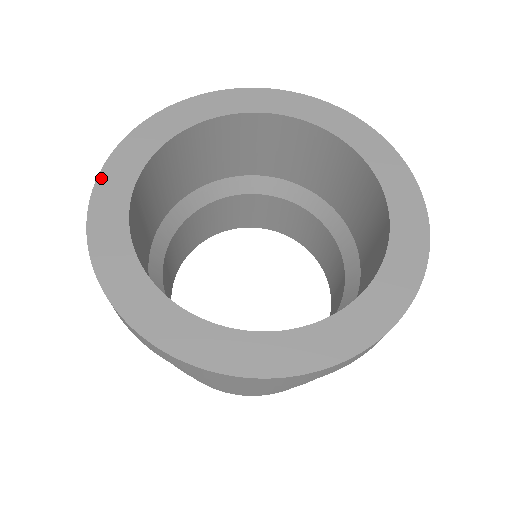
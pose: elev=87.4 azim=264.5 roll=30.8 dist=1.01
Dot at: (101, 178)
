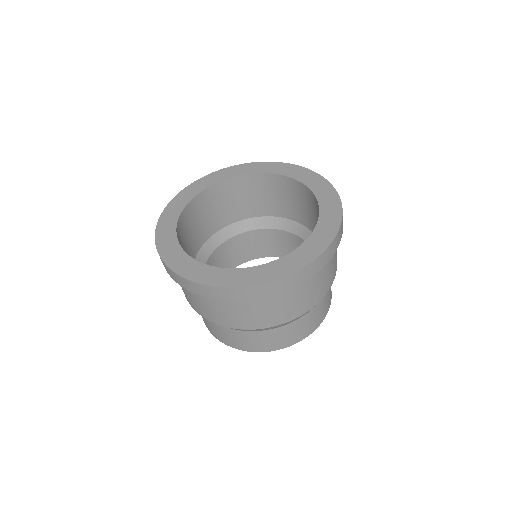
Dot at: (168, 263)
